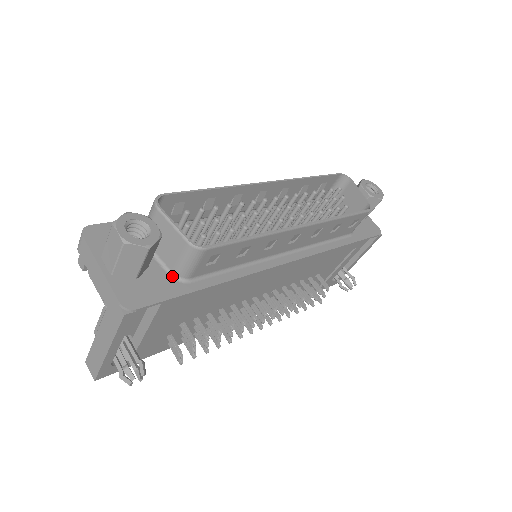
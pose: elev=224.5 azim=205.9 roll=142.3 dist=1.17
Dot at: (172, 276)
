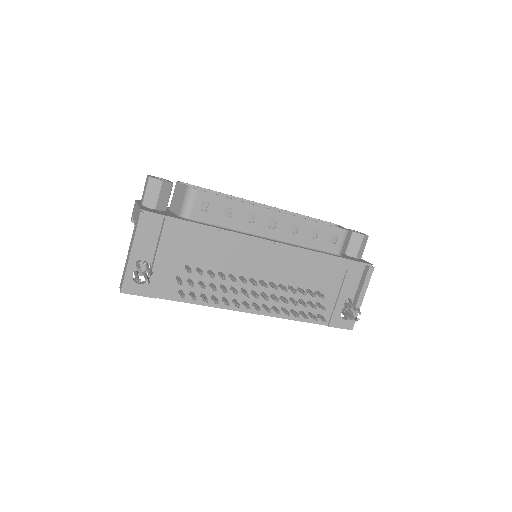
Dot at: (179, 216)
